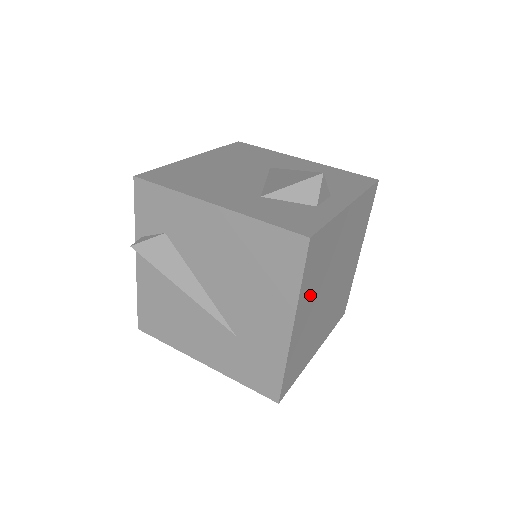
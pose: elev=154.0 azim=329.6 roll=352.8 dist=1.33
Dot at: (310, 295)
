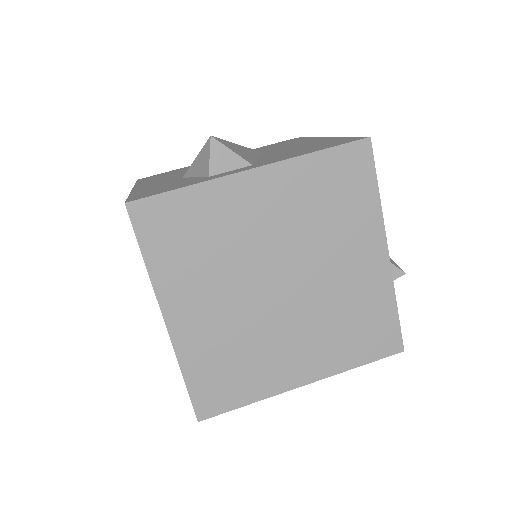
Dot at: (194, 283)
